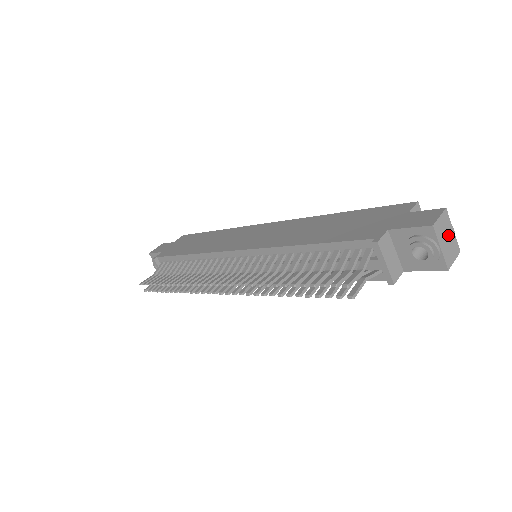
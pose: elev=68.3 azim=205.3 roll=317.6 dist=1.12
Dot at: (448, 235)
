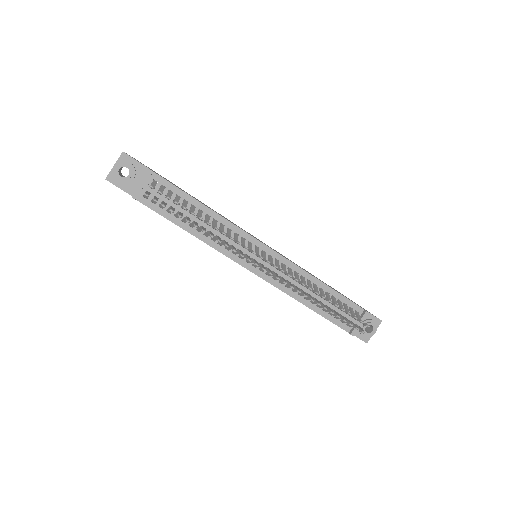
Dot at: occluded
